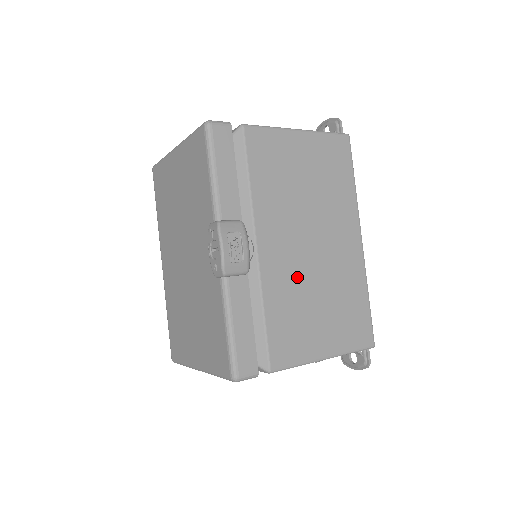
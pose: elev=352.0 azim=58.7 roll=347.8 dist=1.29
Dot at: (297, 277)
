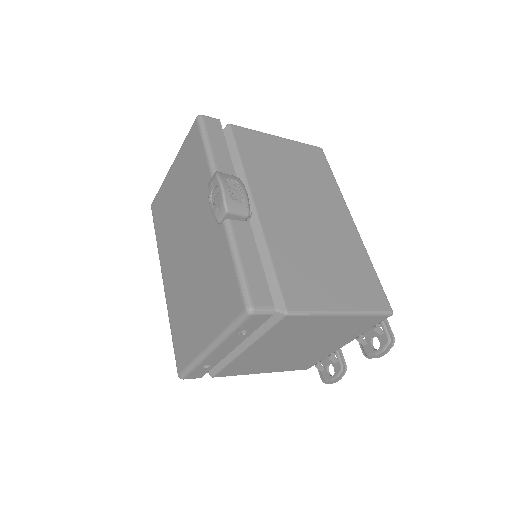
Dot at: (298, 236)
